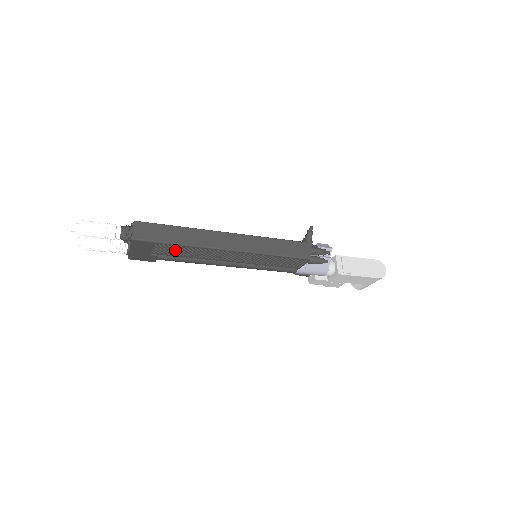
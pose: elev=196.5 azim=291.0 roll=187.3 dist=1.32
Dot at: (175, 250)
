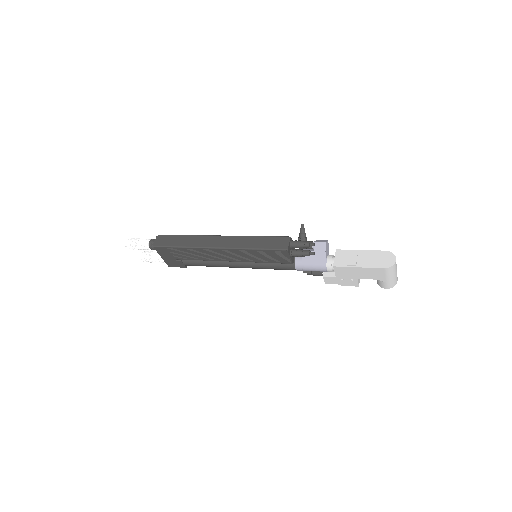
Dot at: (185, 253)
